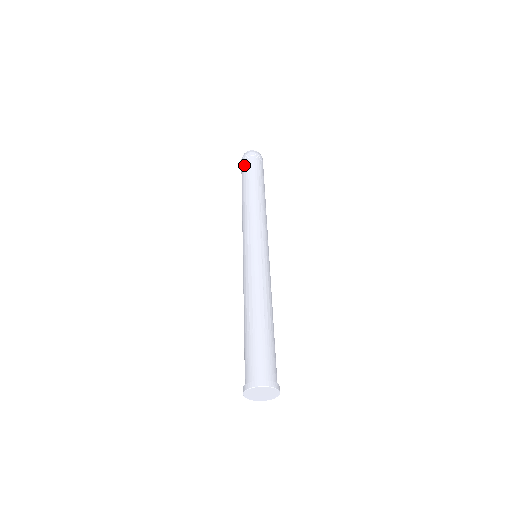
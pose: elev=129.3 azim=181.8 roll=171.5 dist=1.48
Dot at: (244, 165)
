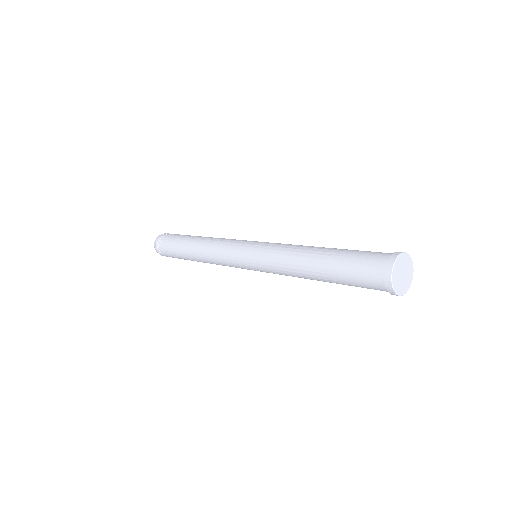
Dot at: (165, 249)
